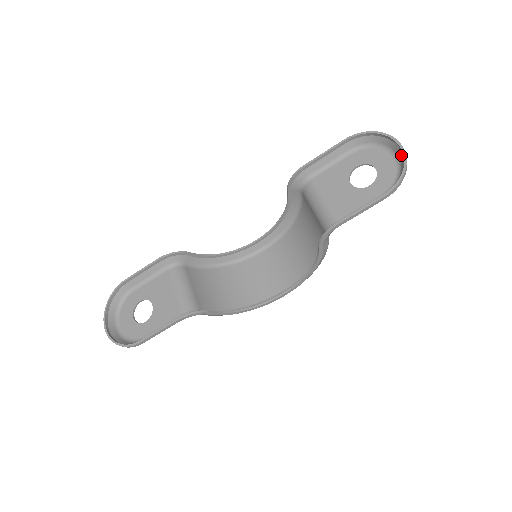
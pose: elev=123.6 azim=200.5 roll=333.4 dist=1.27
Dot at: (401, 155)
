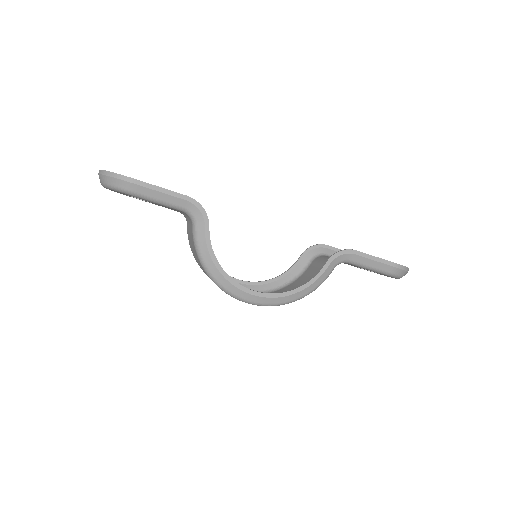
Dot at: occluded
